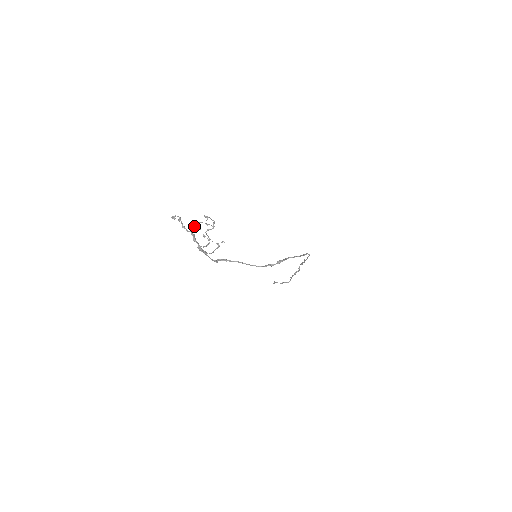
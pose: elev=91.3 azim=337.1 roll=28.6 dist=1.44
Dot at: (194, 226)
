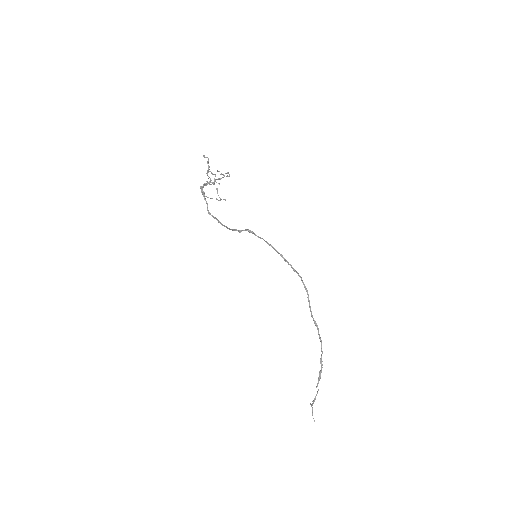
Dot at: (214, 174)
